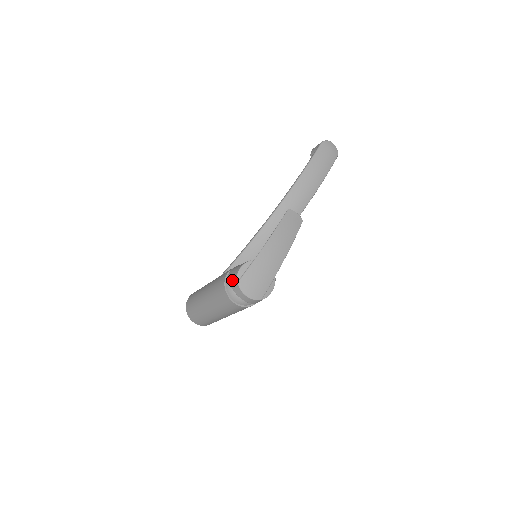
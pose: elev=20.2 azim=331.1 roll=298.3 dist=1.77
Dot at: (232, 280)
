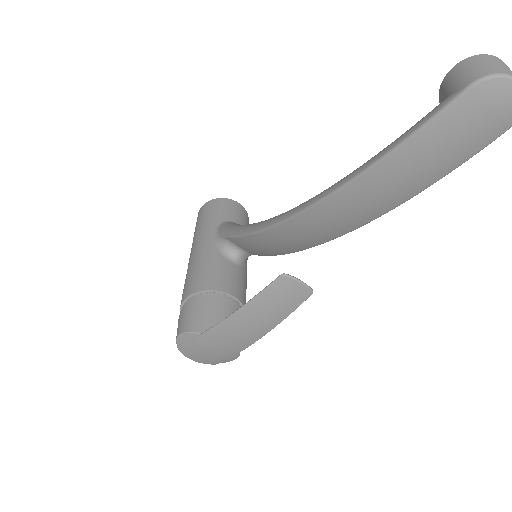
Dot at: occluded
